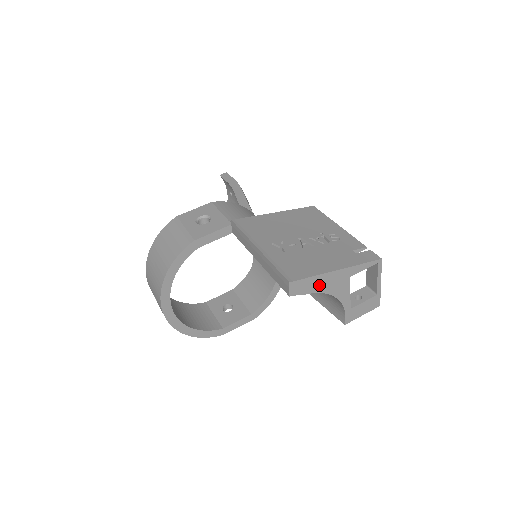
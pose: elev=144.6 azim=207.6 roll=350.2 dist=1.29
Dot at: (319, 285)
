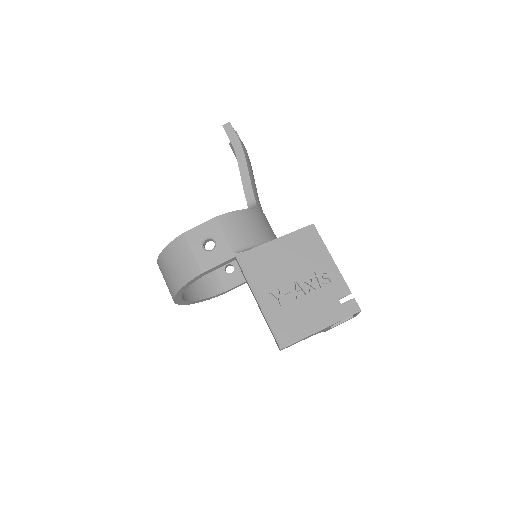
Dot at: (305, 338)
